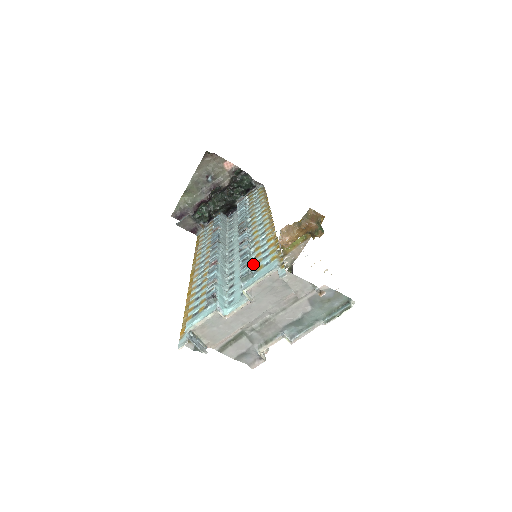
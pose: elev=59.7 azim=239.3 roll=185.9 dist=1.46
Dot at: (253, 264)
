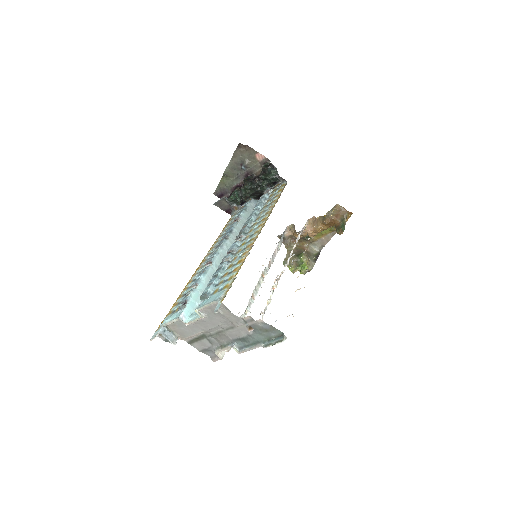
Dot at: (217, 283)
